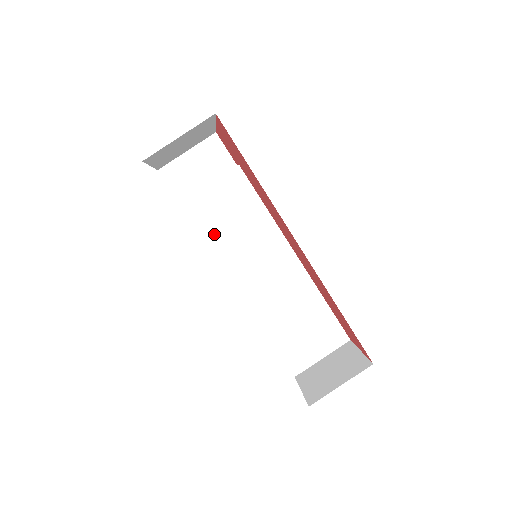
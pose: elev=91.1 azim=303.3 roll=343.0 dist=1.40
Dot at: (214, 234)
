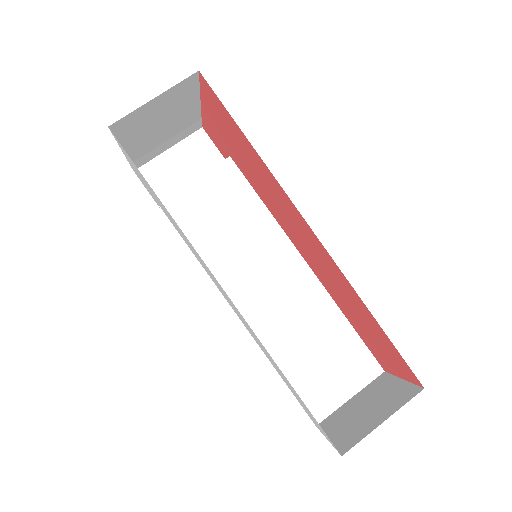
Dot at: (203, 239)
